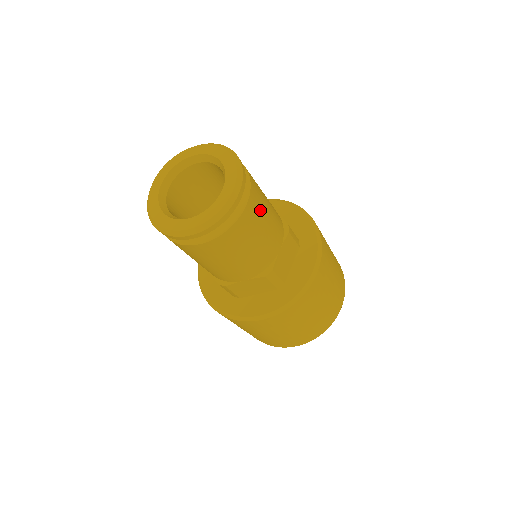
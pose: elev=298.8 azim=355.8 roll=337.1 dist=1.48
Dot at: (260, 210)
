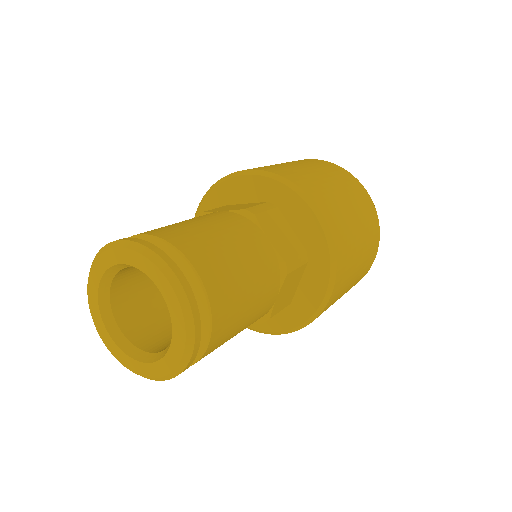
Dot at: (234, 314)
